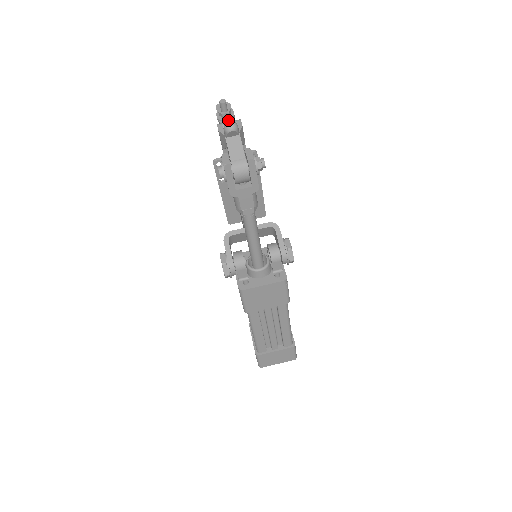
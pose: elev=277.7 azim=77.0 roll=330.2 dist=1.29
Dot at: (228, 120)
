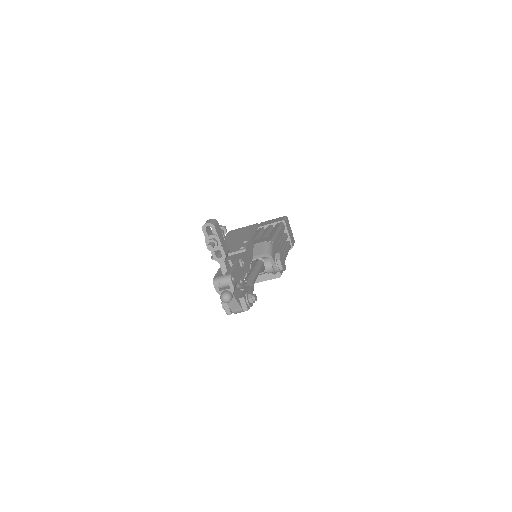
Dot at: occluded
